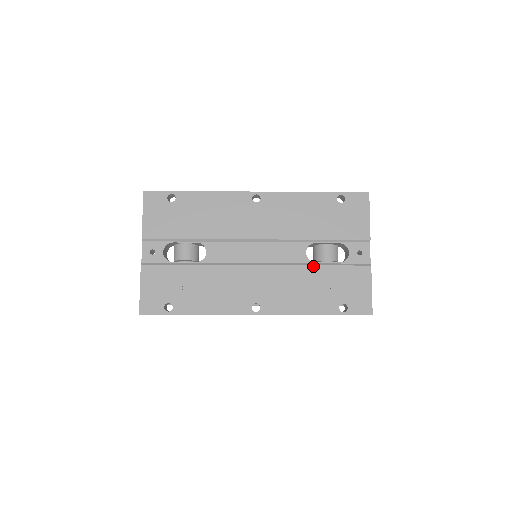
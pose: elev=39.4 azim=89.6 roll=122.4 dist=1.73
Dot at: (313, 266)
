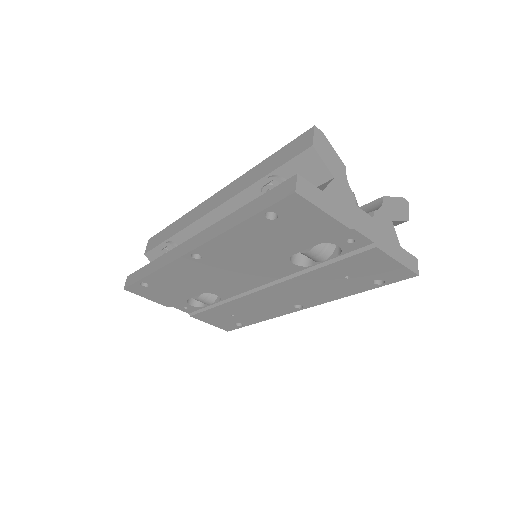
Dot at: (312, 271)
